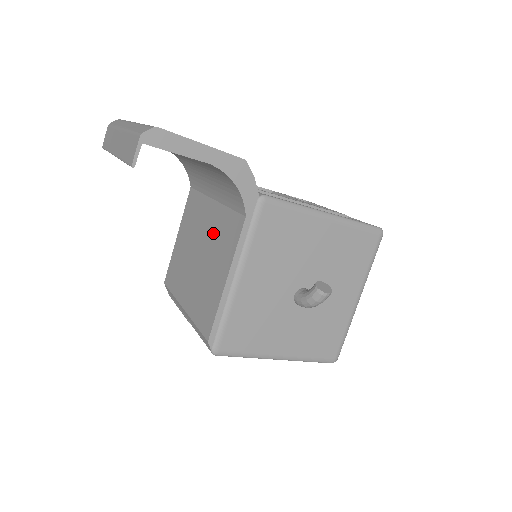
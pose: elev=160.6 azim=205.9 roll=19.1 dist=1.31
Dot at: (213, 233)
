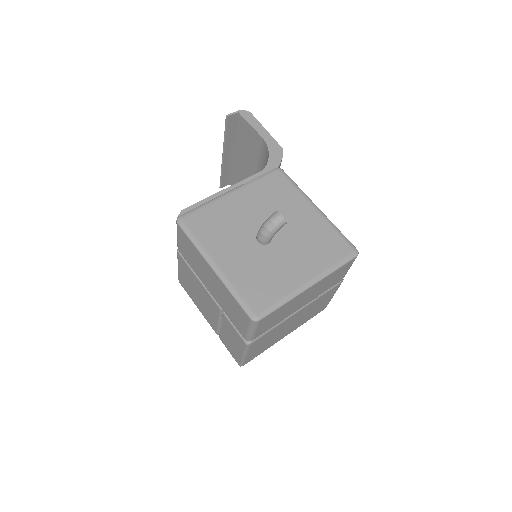
Dot at: occluded
